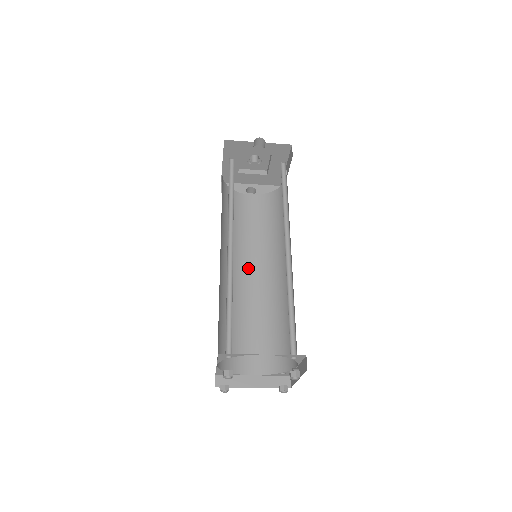
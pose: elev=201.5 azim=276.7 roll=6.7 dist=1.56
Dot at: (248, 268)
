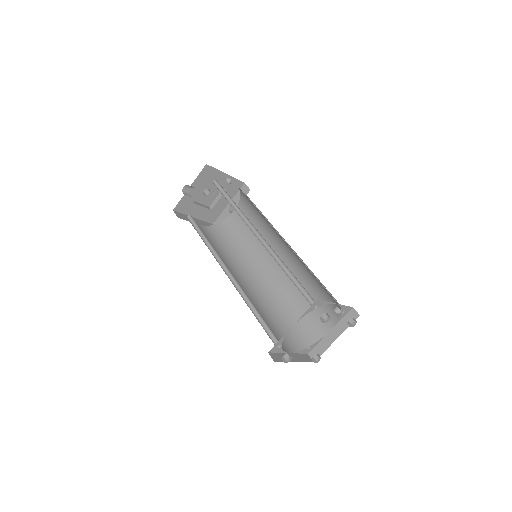
Dot at: (270, 262)
